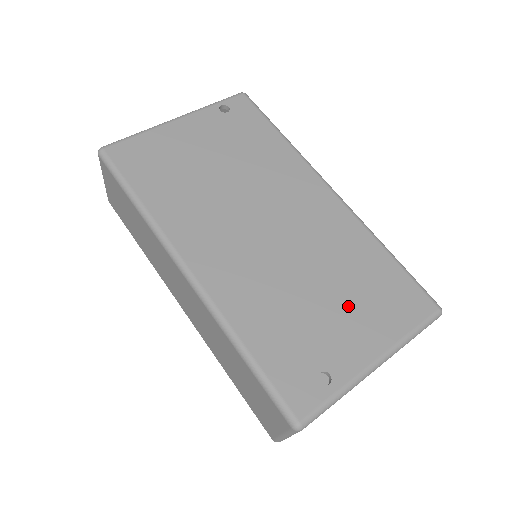
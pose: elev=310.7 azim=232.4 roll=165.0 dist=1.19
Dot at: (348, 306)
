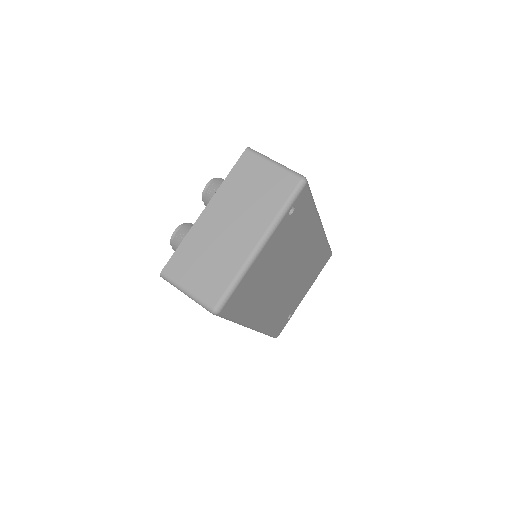
Dot at: (305, 284)
